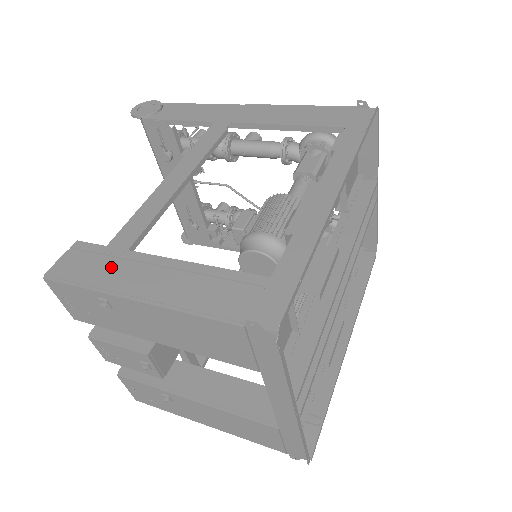
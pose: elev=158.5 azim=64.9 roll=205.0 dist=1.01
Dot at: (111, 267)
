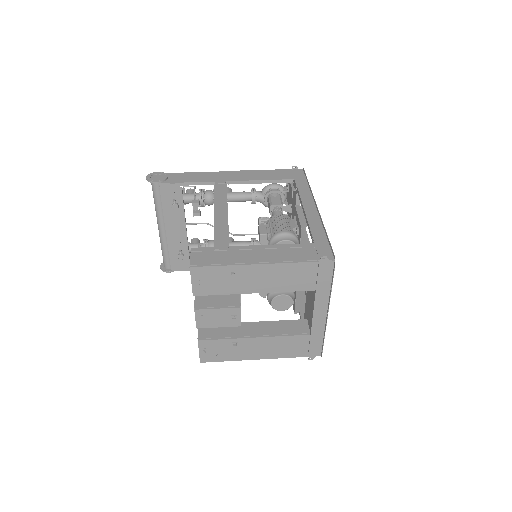
Dot at: (228, 254)
